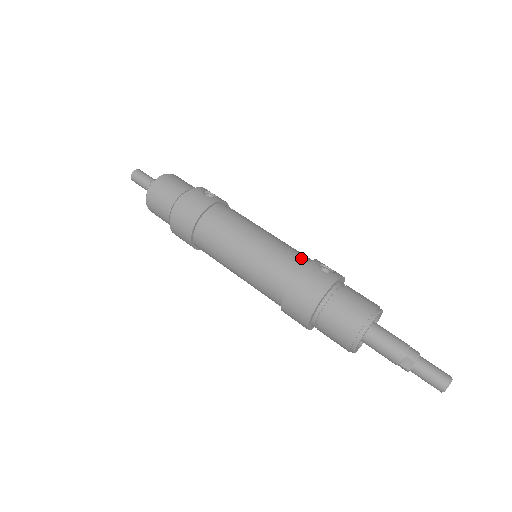
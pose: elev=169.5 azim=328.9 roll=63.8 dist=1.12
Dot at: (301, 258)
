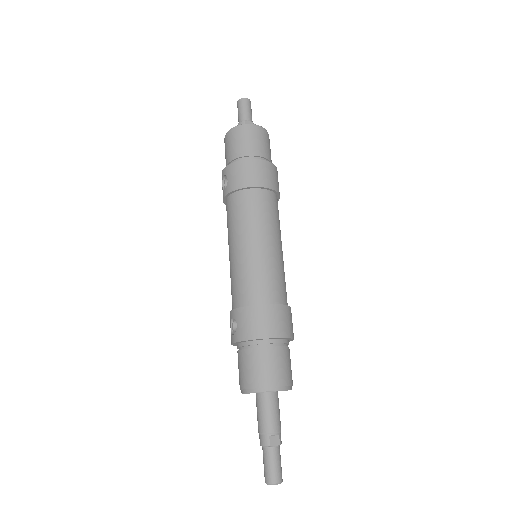
Dot at: occluded
